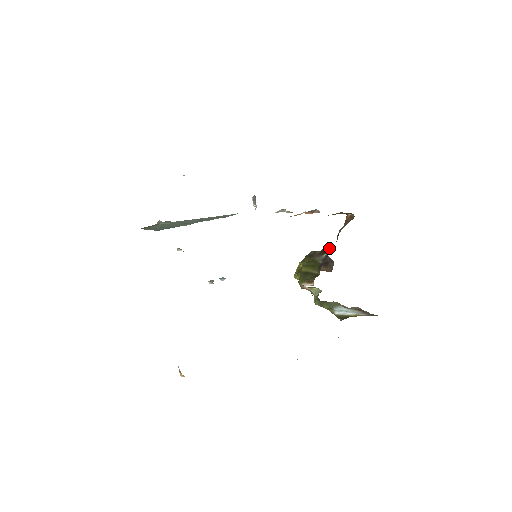
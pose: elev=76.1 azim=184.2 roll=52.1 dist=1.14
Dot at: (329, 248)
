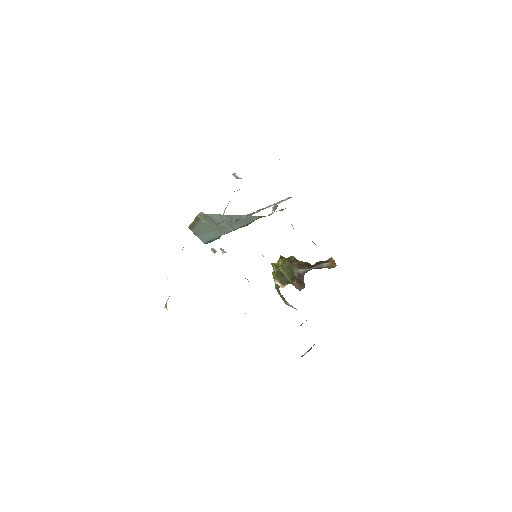
Dot at: (306, 267)
